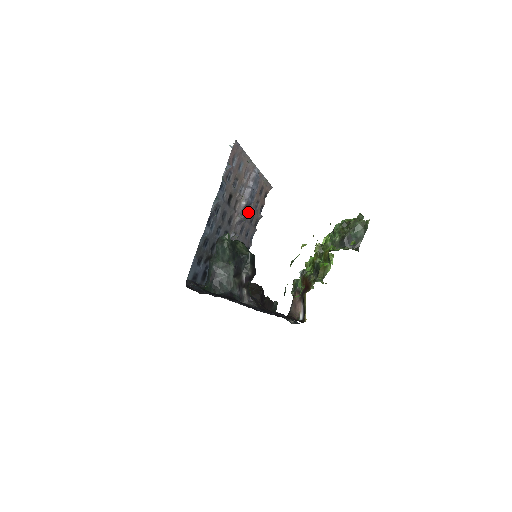
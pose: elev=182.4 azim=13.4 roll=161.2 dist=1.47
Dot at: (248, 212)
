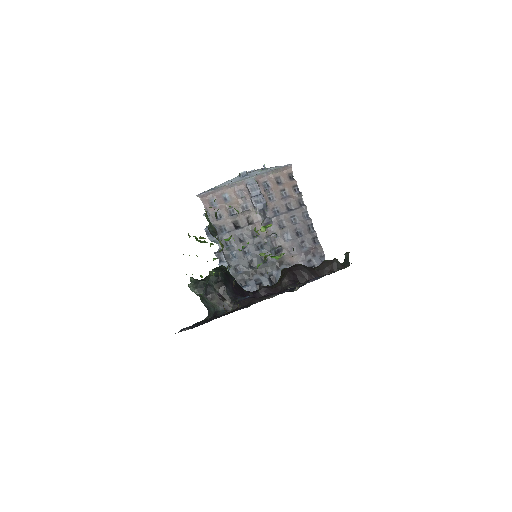
Dot at: (276, 208)
